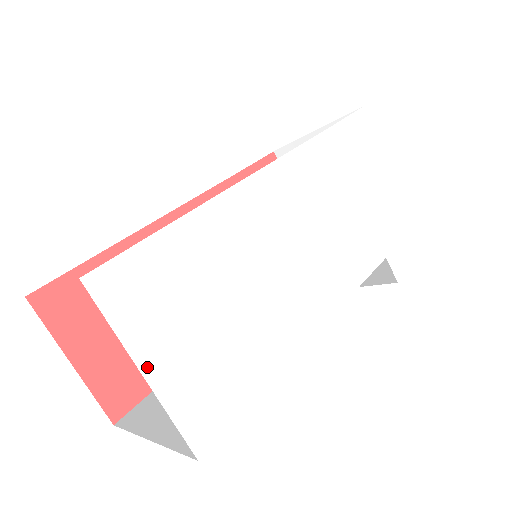
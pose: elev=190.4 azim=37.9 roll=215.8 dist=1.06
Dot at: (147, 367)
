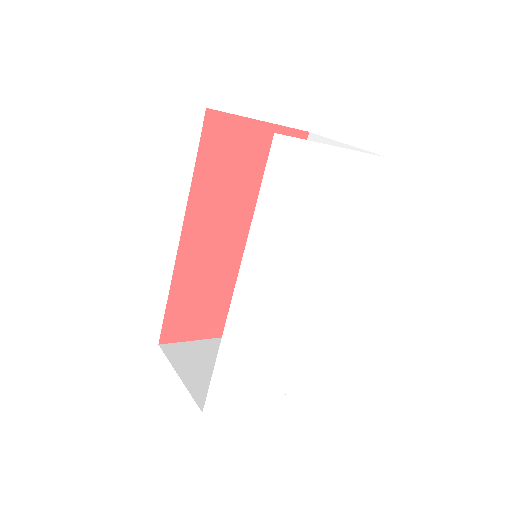
Dot at: (249, 399)
